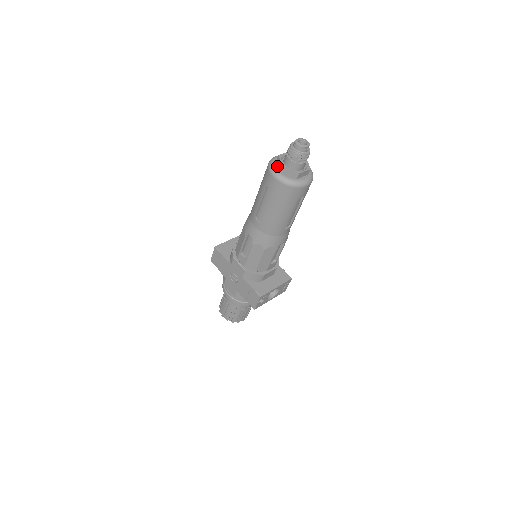
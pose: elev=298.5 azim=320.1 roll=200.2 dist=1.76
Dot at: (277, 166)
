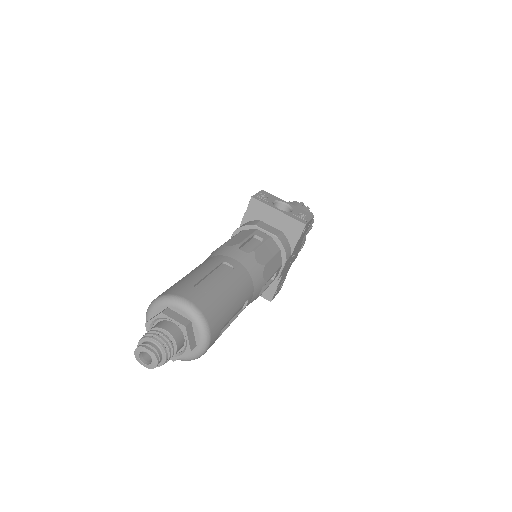
Dot at: (157, 311)
